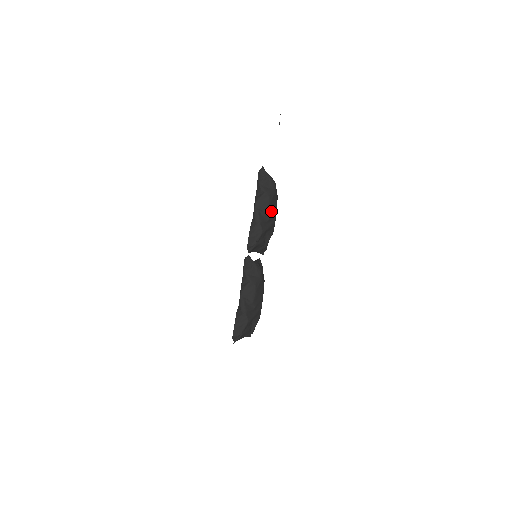
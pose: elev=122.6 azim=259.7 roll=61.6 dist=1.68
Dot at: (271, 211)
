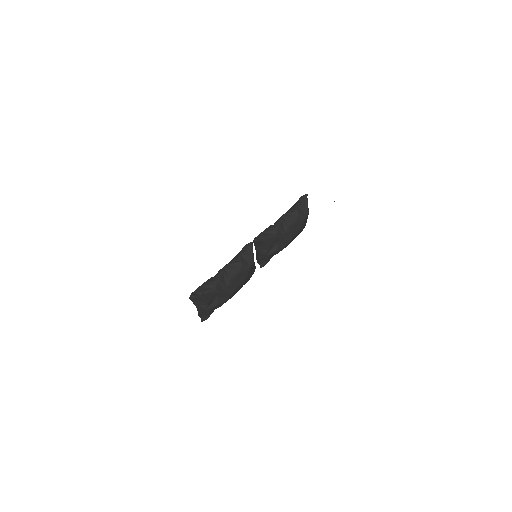
Dot at: (292, 229)
